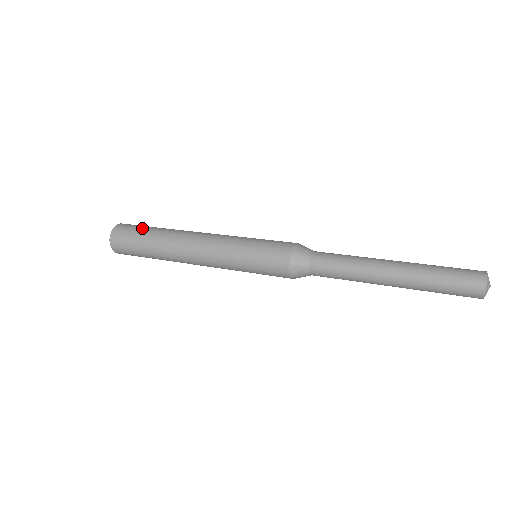
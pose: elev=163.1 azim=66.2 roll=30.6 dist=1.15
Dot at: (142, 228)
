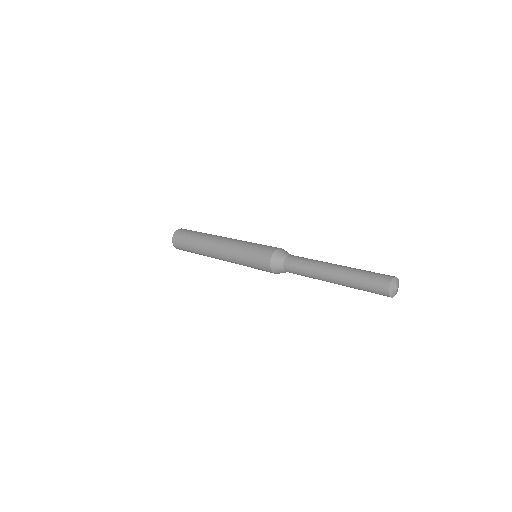
Dot at: (189, 235)
